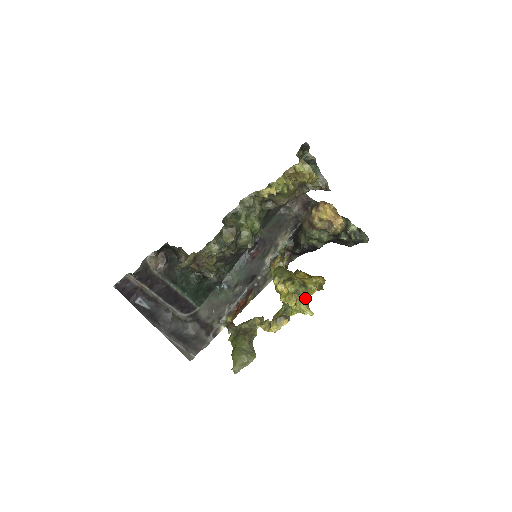
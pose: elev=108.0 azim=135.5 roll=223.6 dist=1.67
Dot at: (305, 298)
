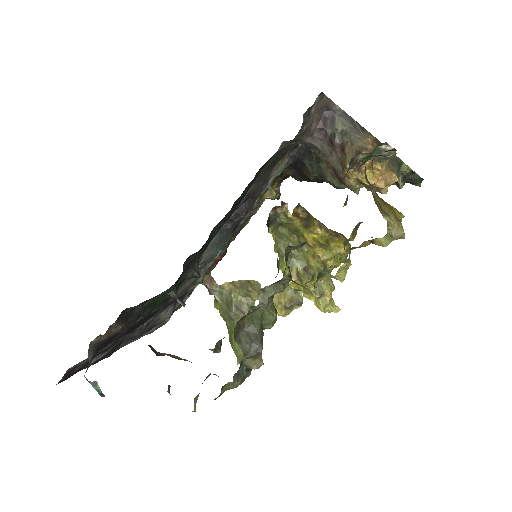
Dot at: occluded
